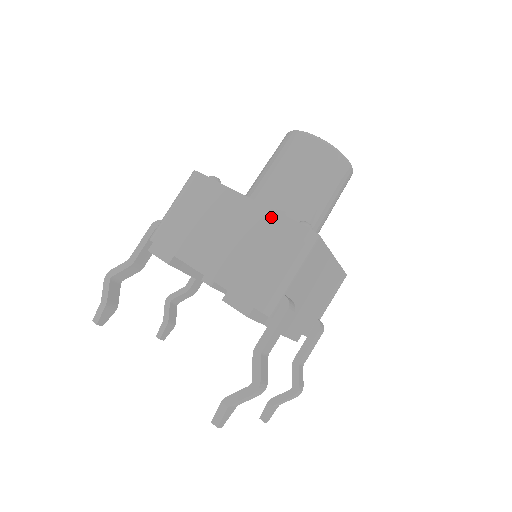
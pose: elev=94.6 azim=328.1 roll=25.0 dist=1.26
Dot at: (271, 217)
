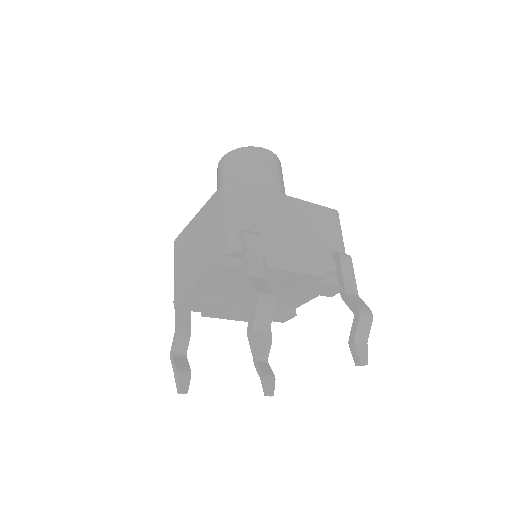
Dot at: (208, 206)
